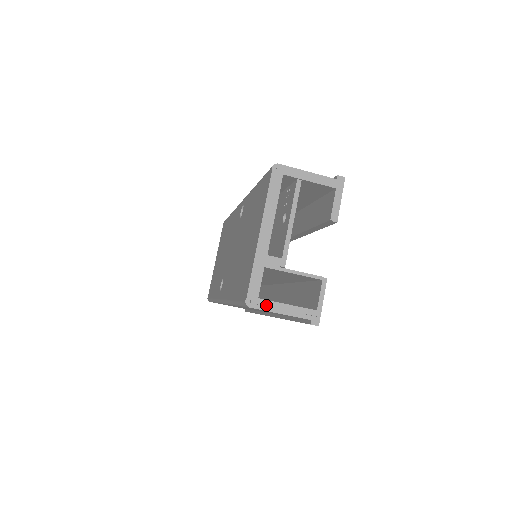
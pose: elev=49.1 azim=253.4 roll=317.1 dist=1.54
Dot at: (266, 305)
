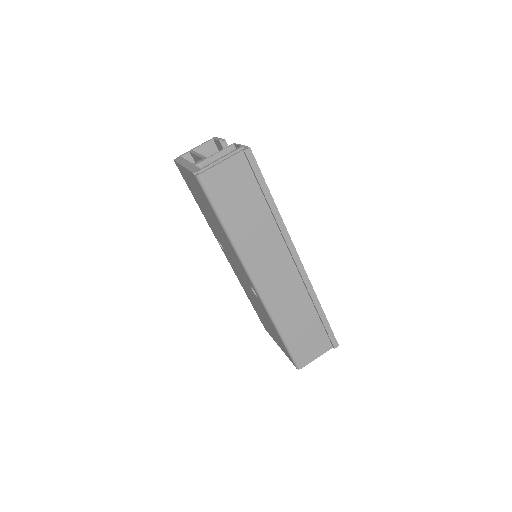
Dot at: (208, 166)
